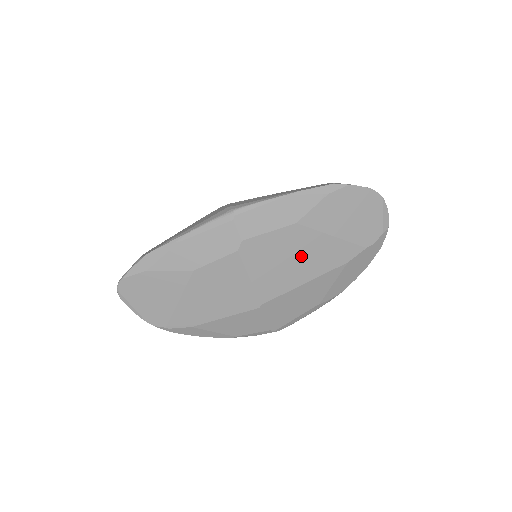
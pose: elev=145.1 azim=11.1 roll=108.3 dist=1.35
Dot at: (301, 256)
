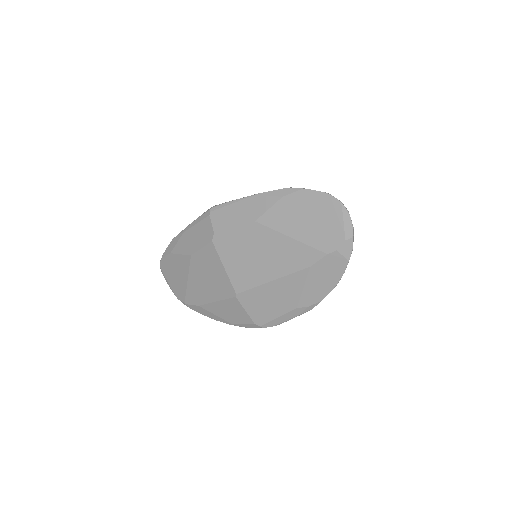
Dot at: (264, 253)
